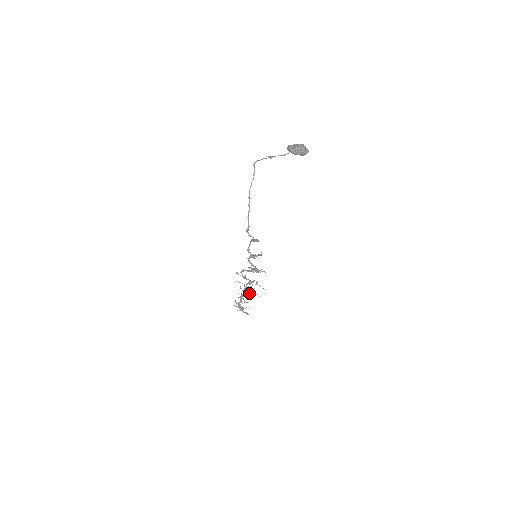
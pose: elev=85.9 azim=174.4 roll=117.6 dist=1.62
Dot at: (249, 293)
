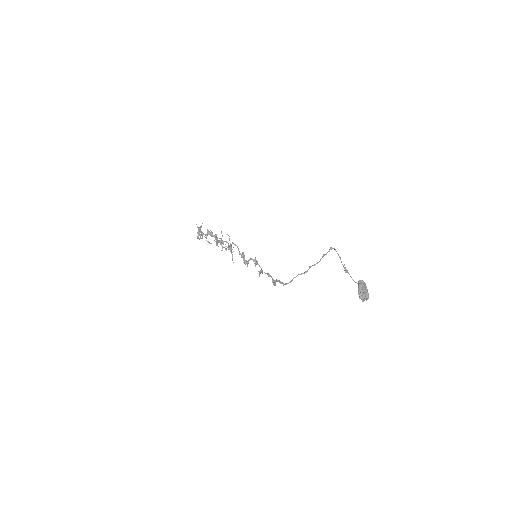
Dot at: occluded
